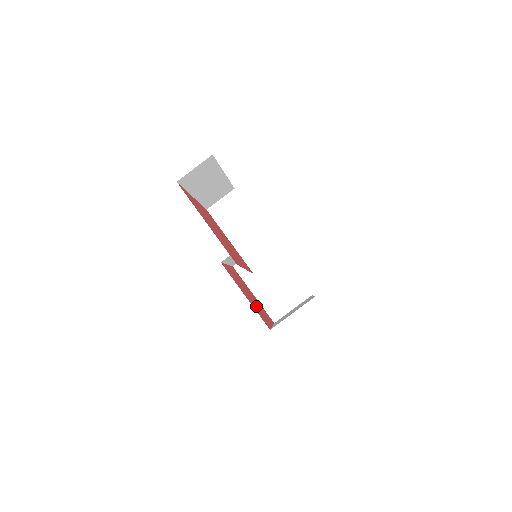
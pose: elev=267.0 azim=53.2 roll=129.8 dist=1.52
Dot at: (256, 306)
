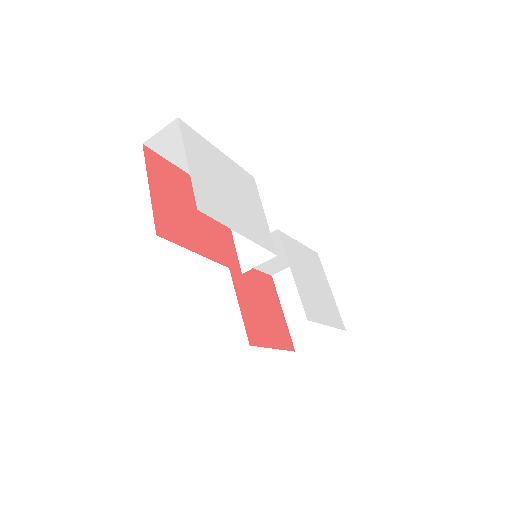
Dot at: (259, 319)
